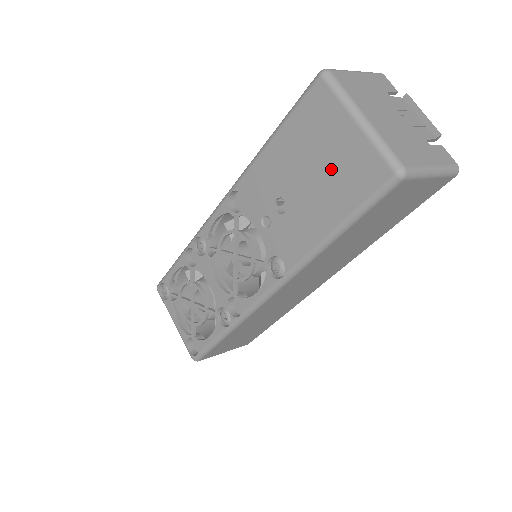
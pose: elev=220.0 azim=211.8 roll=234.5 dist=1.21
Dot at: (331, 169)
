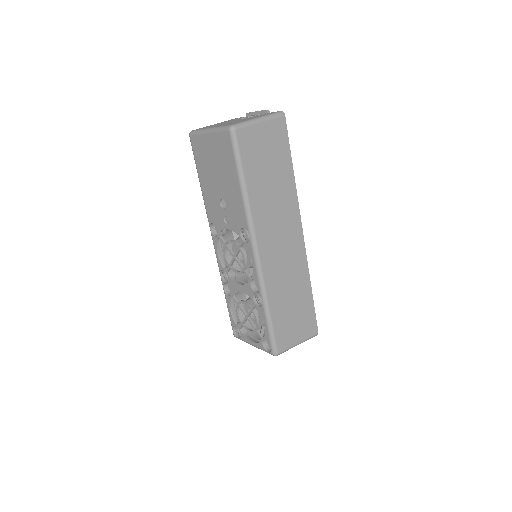
Dot at: (218, 161)
